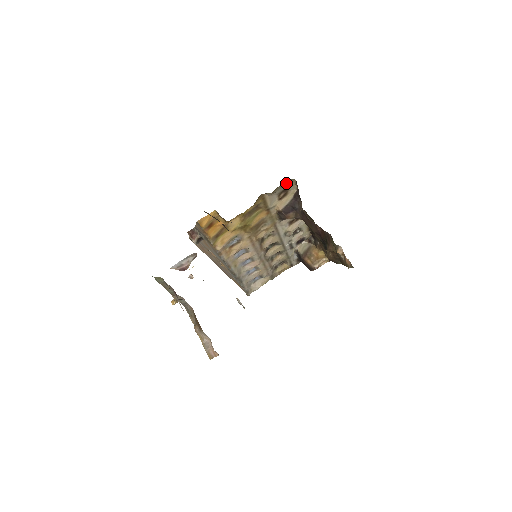
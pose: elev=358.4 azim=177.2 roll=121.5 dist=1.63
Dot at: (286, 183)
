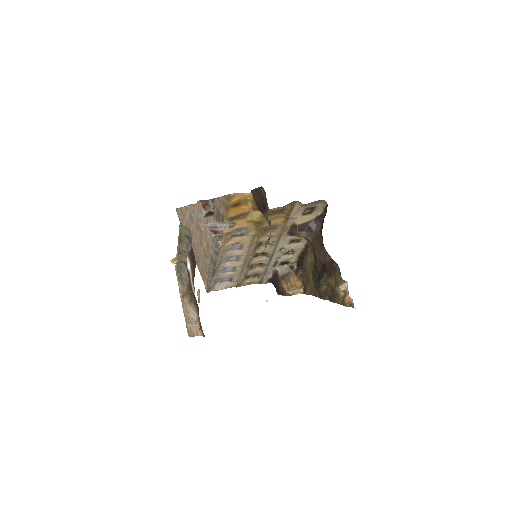
Dot at: (318, 202)
